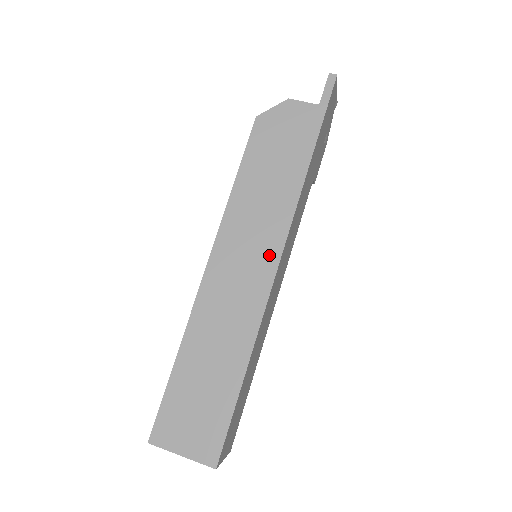
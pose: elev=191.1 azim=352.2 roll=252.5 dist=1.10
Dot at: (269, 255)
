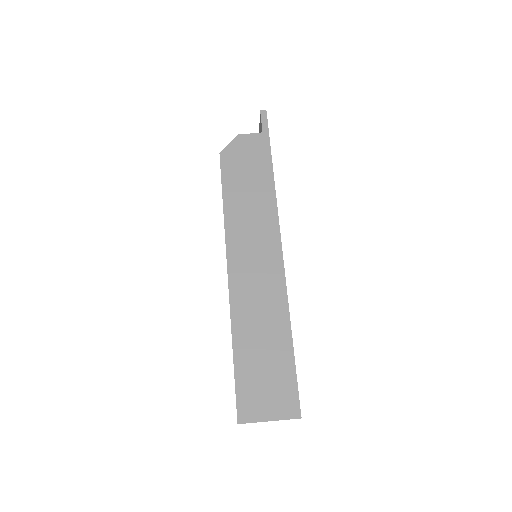
Dot at: (272, 245)
